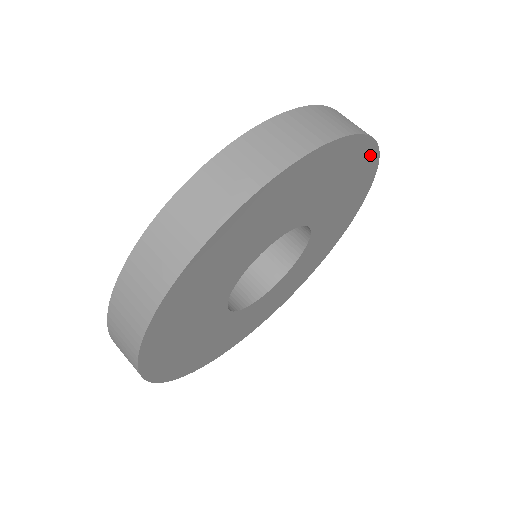
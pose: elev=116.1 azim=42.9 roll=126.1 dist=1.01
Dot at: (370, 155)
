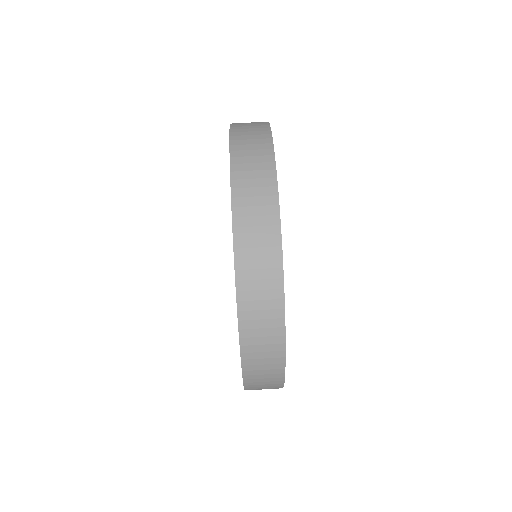
Dot at: occluded
